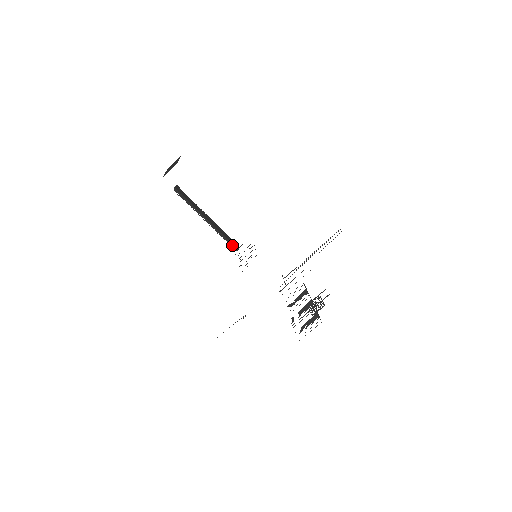
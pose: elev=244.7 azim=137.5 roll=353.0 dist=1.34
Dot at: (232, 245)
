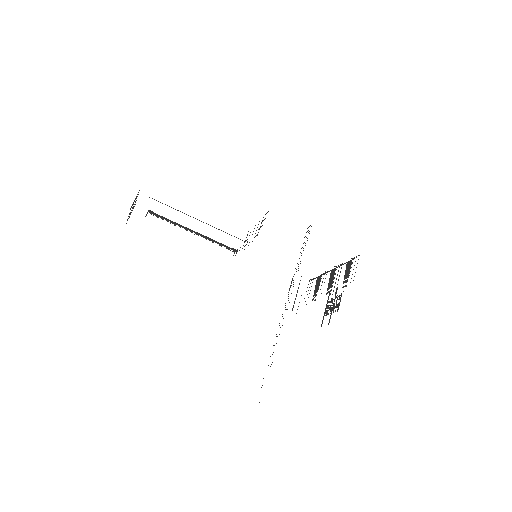
Dot at: (229, 248)
